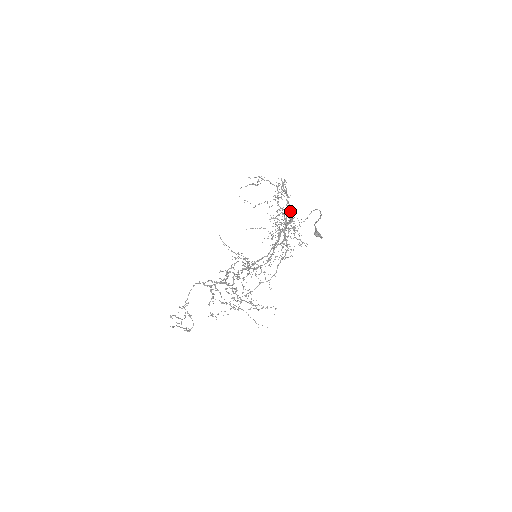
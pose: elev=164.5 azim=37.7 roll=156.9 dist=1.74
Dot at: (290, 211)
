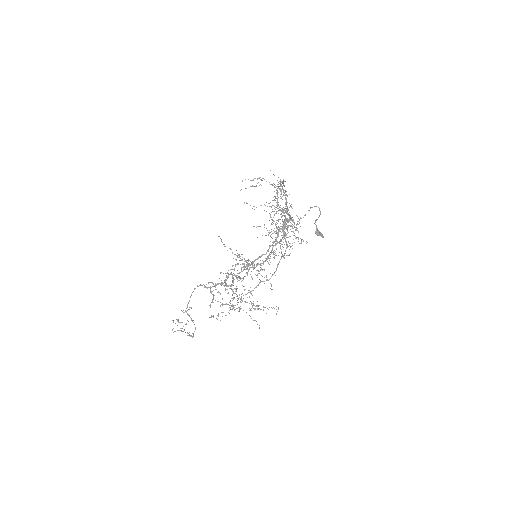
Dot at: occluded
